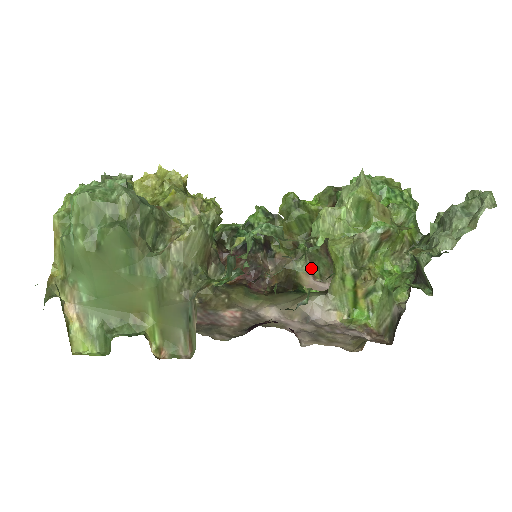
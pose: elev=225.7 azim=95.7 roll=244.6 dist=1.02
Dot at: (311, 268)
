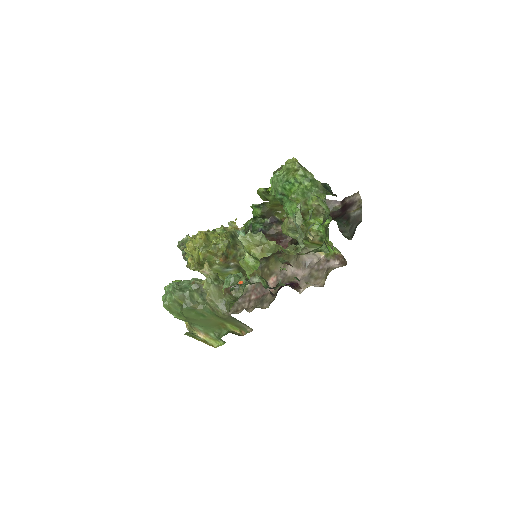
Dot at: occluded
